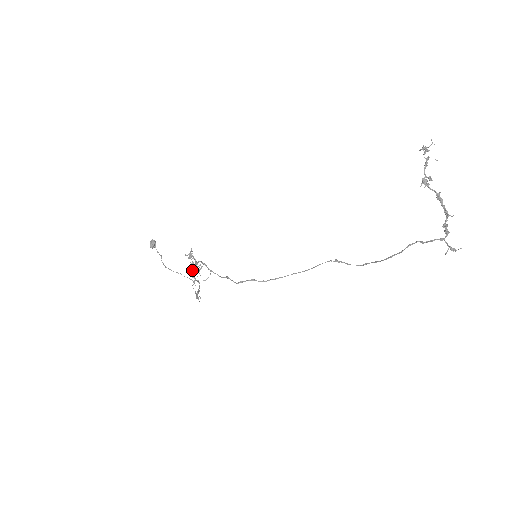
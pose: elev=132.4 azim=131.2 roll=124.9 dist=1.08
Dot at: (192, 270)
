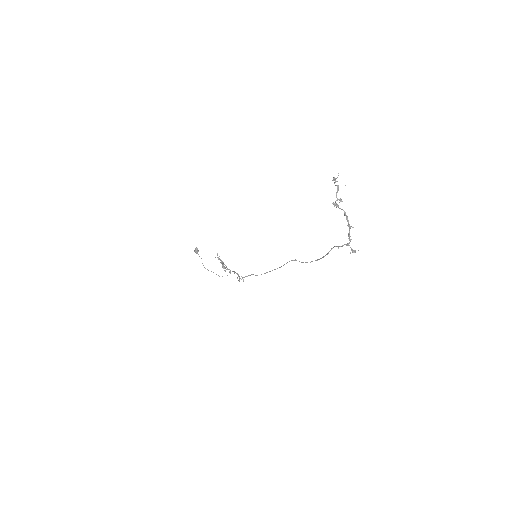
Dot at: (222, 267)
